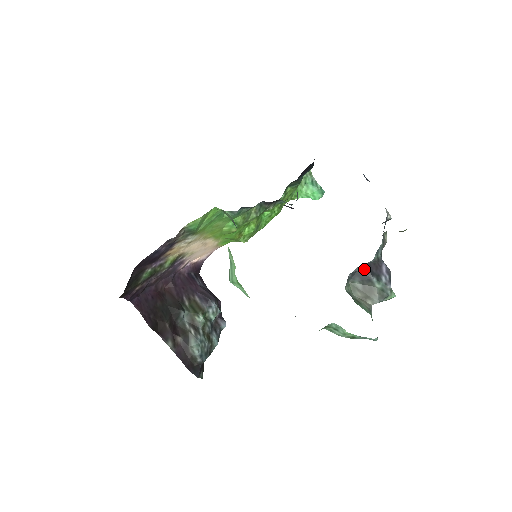
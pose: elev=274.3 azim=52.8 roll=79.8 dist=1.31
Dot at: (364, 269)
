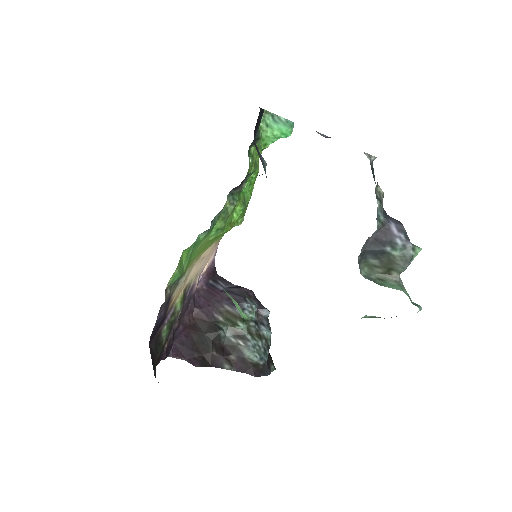
Dot at: (371, 244)
